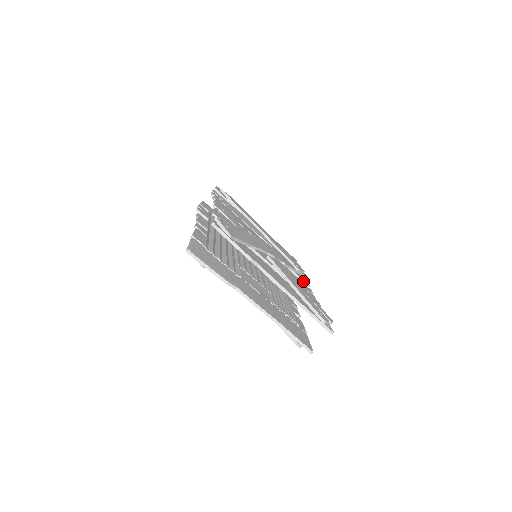
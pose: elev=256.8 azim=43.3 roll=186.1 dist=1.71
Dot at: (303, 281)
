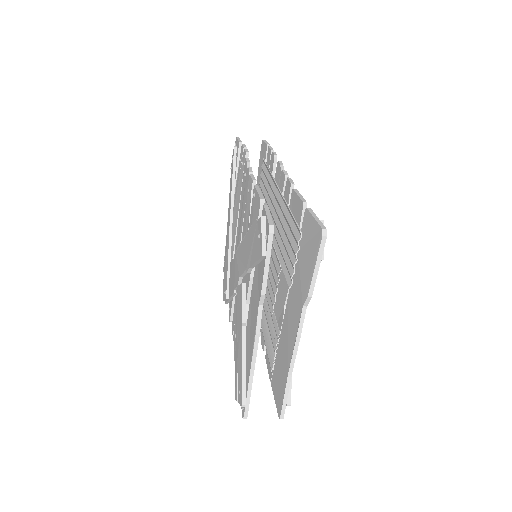
Dot at: occluded
